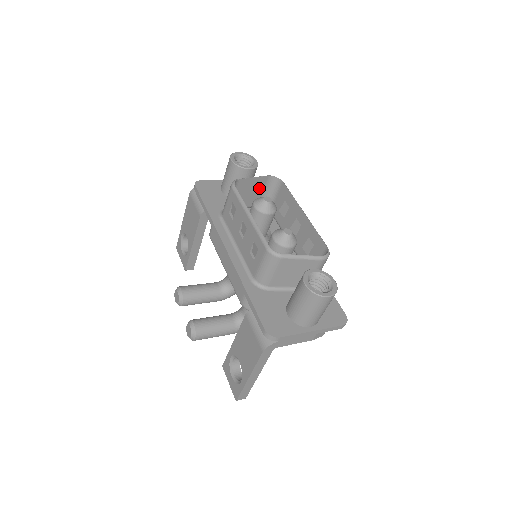
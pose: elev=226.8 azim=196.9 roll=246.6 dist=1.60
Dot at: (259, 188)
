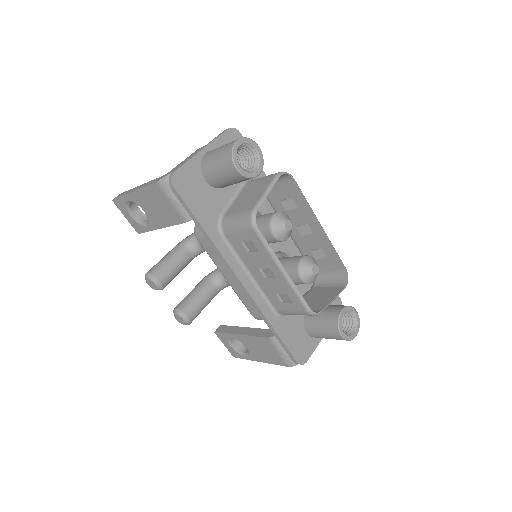
Dot at: occluded
